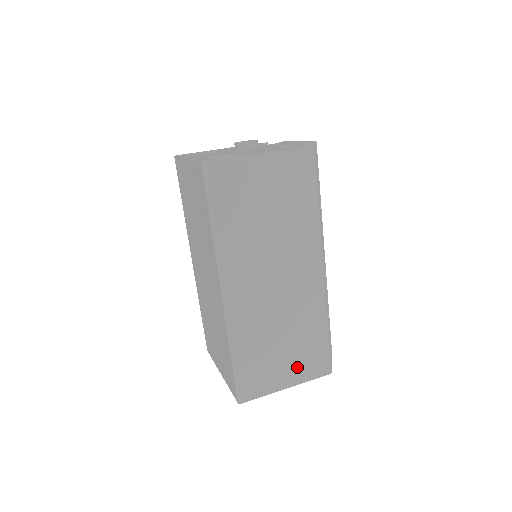
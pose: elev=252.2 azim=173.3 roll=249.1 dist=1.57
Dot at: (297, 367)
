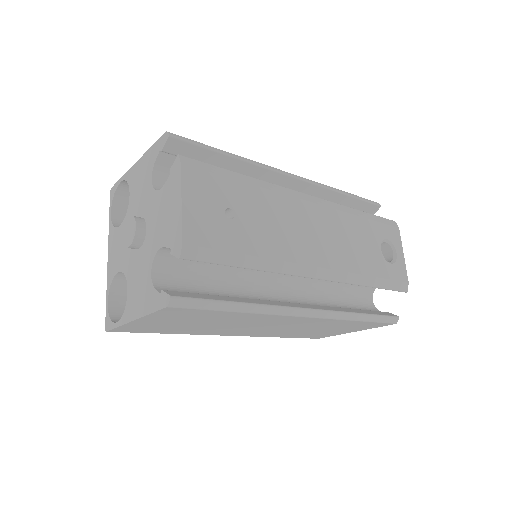
Dot at: (350, 329)
